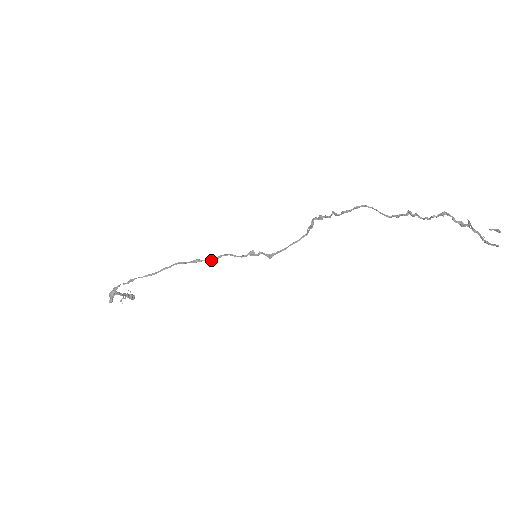
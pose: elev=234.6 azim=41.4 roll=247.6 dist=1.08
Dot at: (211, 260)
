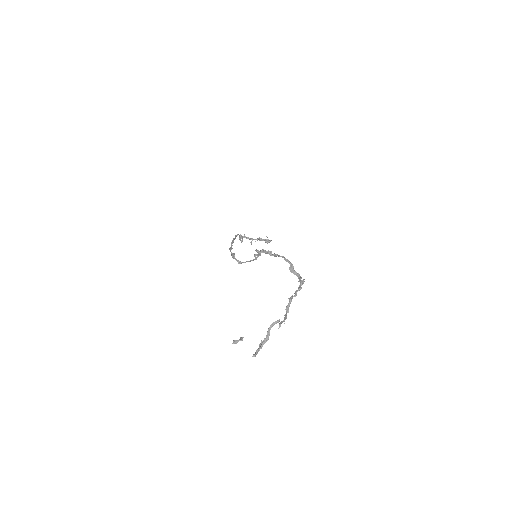
Dot at: (231, 247)
